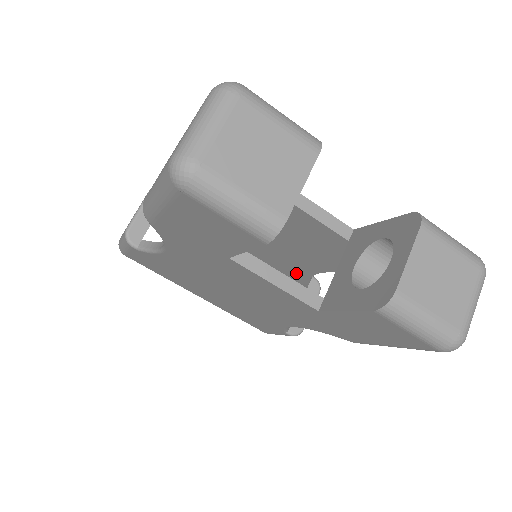
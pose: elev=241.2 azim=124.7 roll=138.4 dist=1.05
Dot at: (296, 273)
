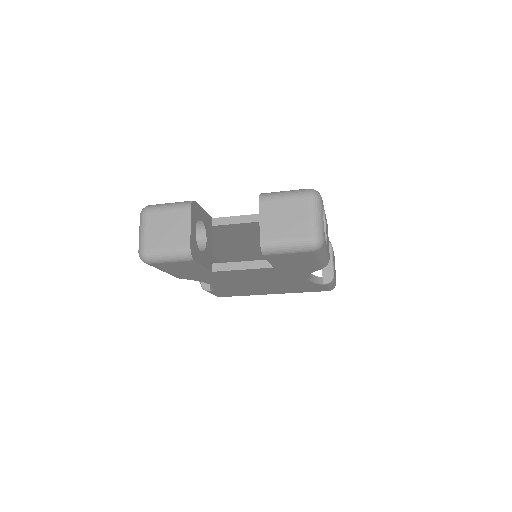
Dot at: occluded
